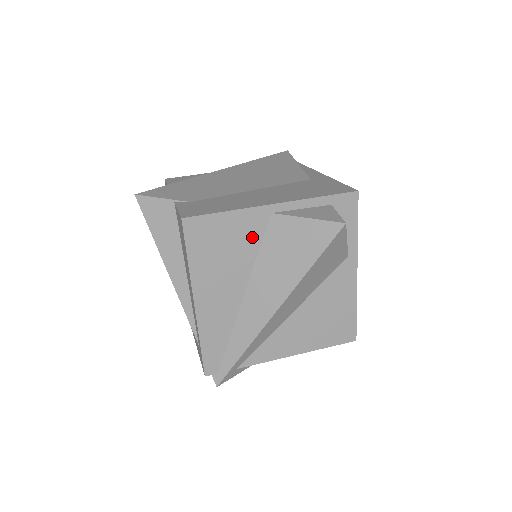
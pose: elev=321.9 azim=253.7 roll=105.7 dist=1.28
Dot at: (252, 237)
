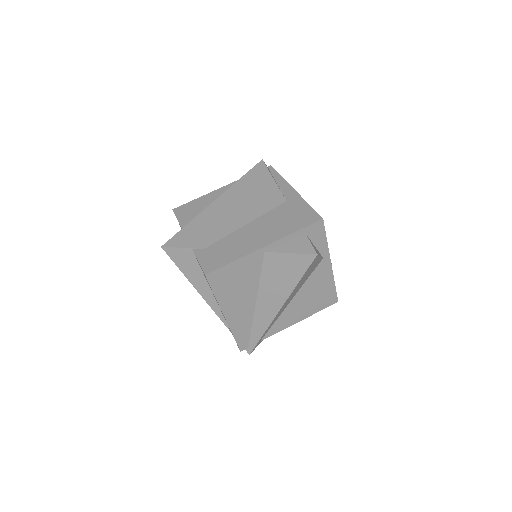
Dot at: (254, 269)
